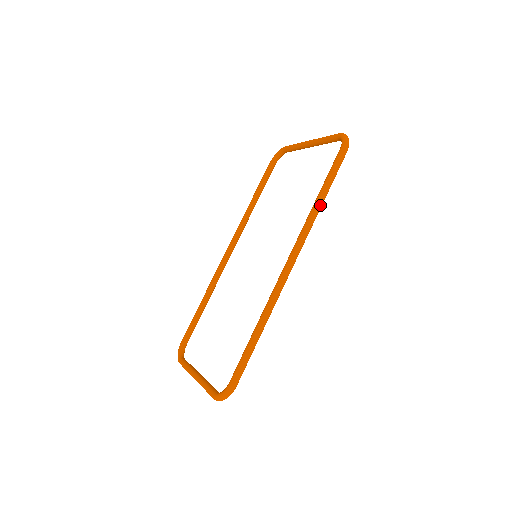
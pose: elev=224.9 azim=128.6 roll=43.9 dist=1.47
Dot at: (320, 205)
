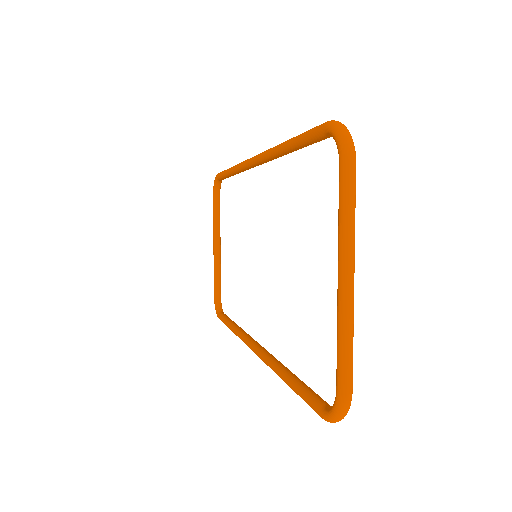
Dot at: occluded
